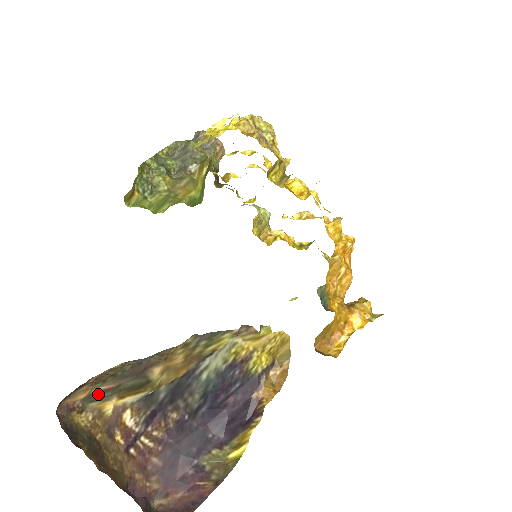
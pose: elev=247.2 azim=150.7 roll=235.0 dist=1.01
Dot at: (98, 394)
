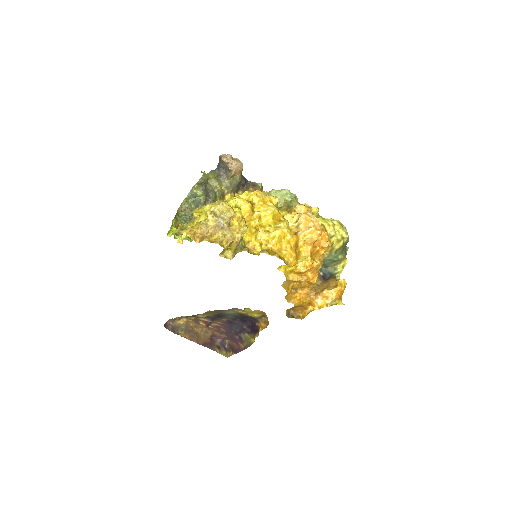
Dot at: occluded
